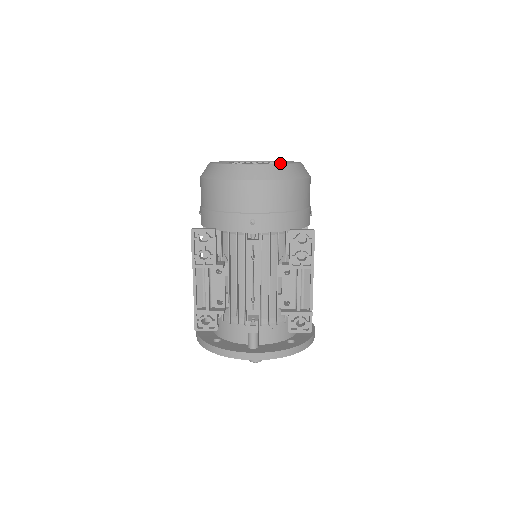
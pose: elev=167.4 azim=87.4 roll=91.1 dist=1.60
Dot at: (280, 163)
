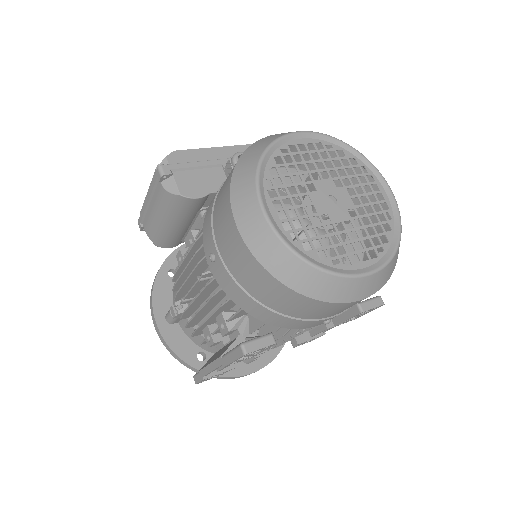
Dot at: (395, 251)
